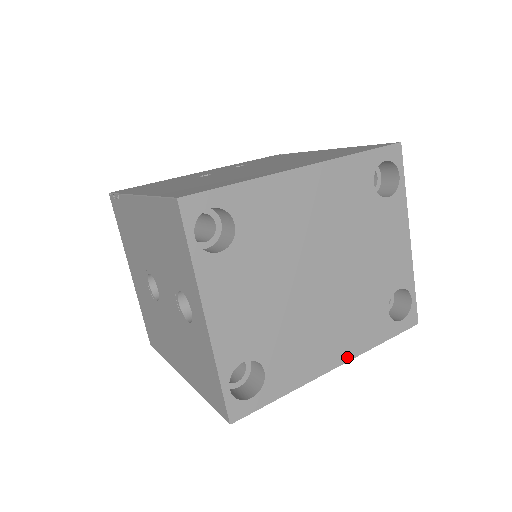
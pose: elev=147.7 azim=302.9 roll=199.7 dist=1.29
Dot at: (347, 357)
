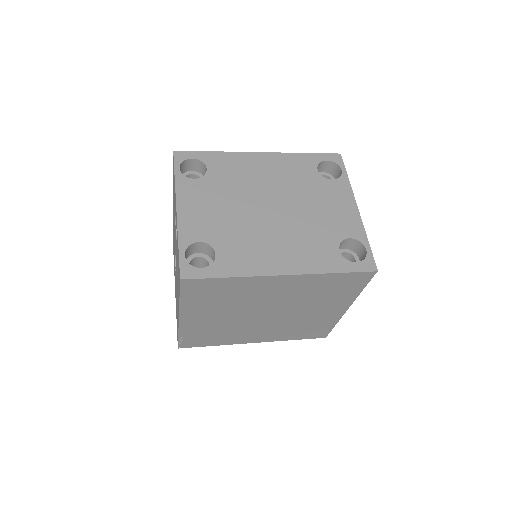
Dot at: (296, 271)
